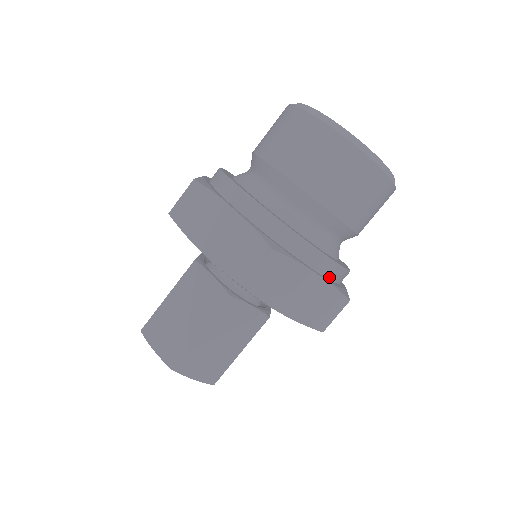
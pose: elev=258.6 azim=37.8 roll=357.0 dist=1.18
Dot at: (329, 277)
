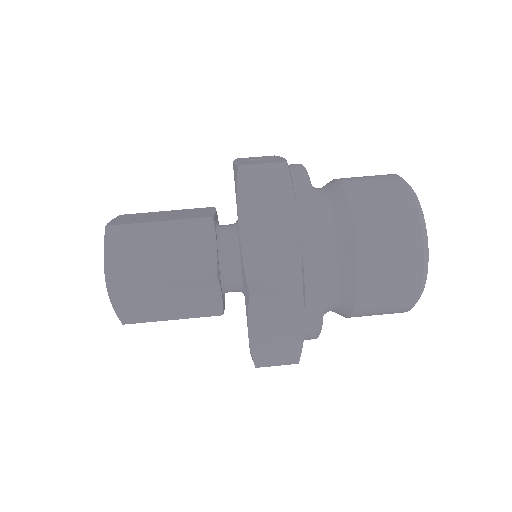
Dot at: (304, 335)
